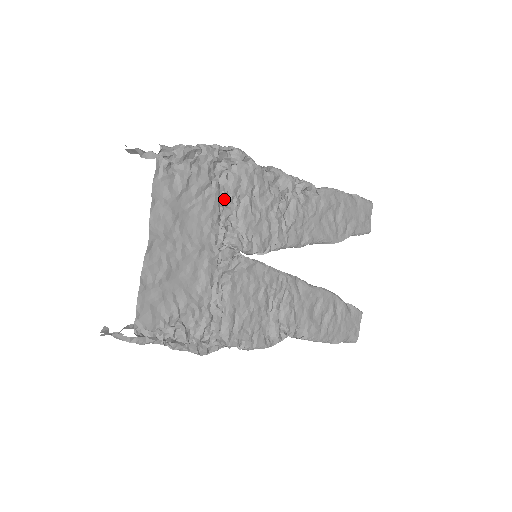
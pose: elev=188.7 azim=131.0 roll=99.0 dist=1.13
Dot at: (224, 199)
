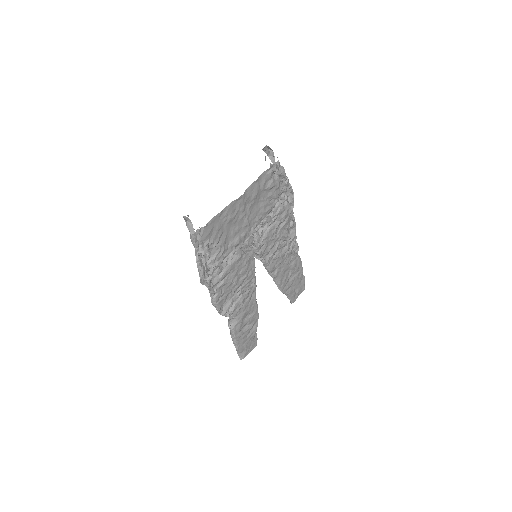
Dot at: (272, 212)
